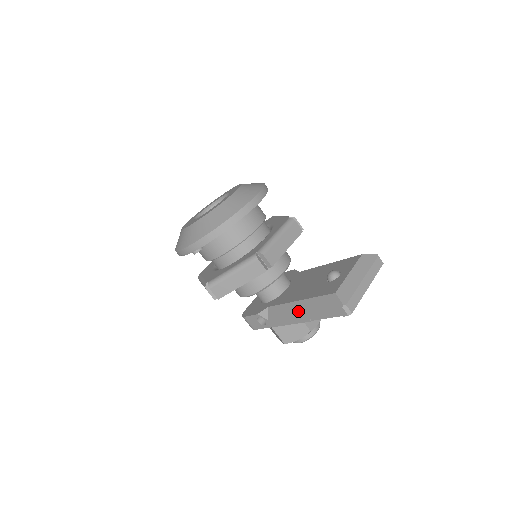
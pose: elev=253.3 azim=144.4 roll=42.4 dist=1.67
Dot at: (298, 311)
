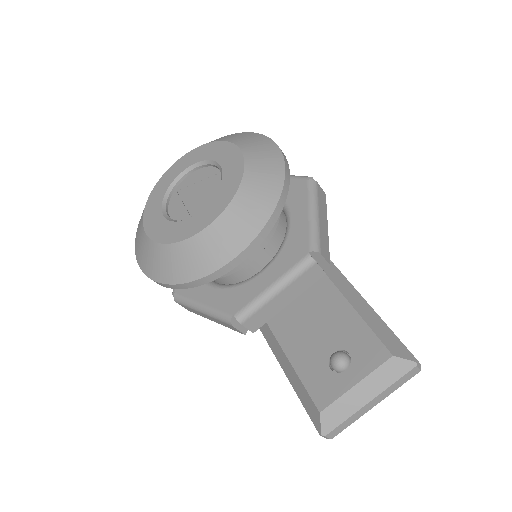
Dot at: (282, 365)
